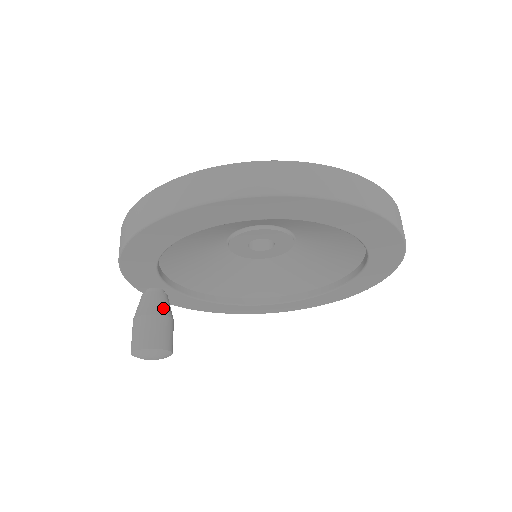
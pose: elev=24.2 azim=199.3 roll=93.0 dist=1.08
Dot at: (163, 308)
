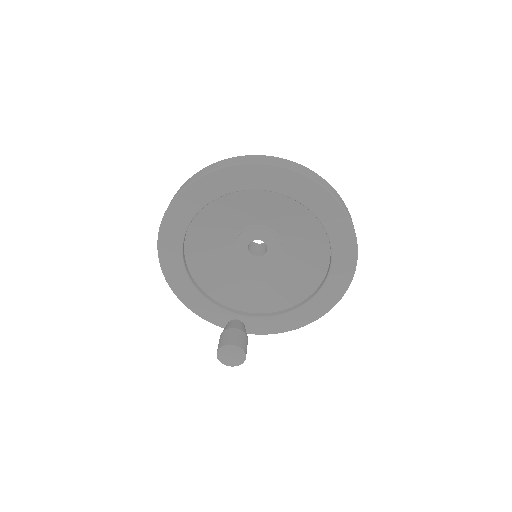
Dot at: (231, 326)
